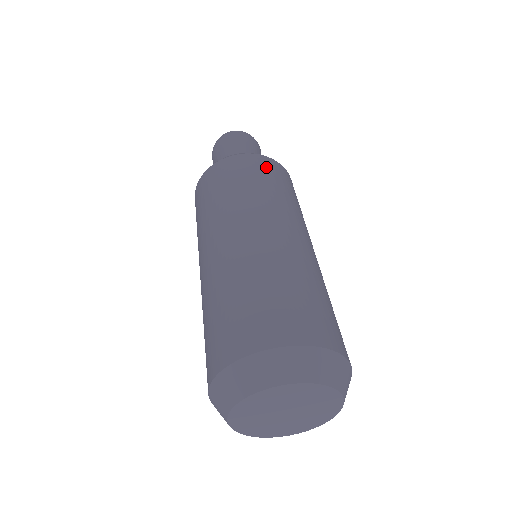
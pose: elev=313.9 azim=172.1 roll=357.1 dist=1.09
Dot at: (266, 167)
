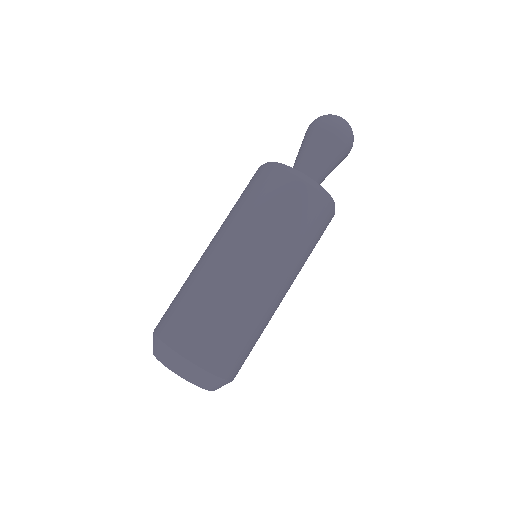
Dot at: (285, 191)
